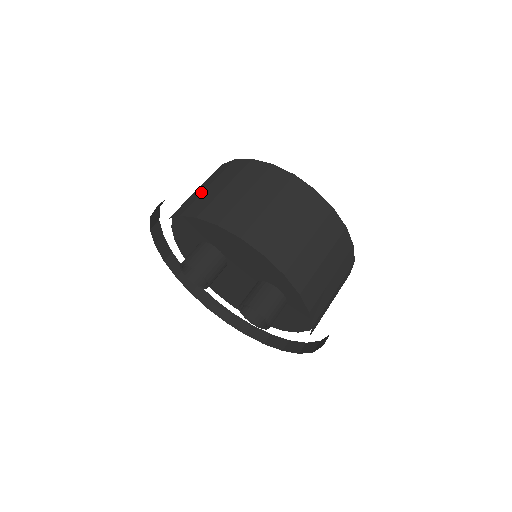
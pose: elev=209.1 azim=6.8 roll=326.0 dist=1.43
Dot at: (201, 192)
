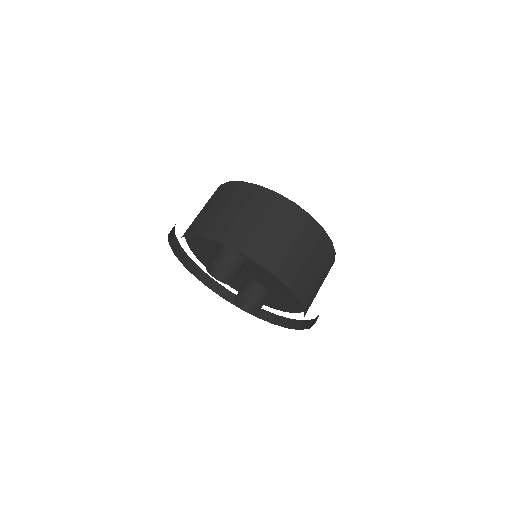
Dot at: (271, 237)
